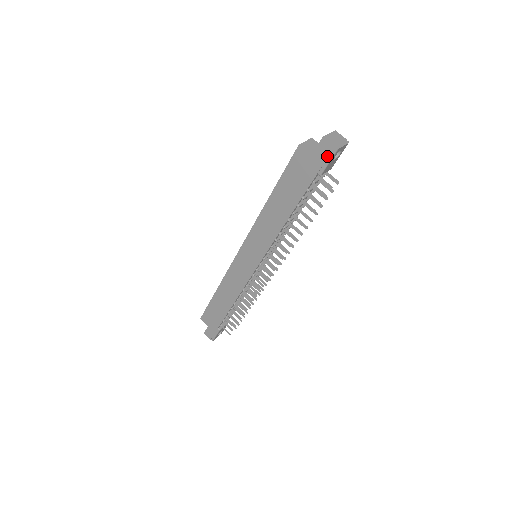
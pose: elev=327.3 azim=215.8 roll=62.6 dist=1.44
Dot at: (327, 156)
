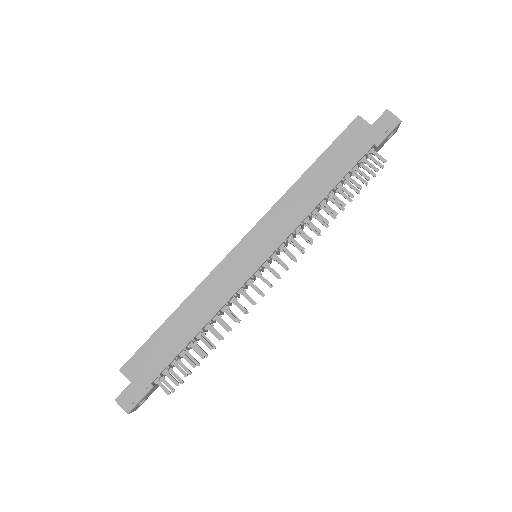
Dot at: (389, 126)
